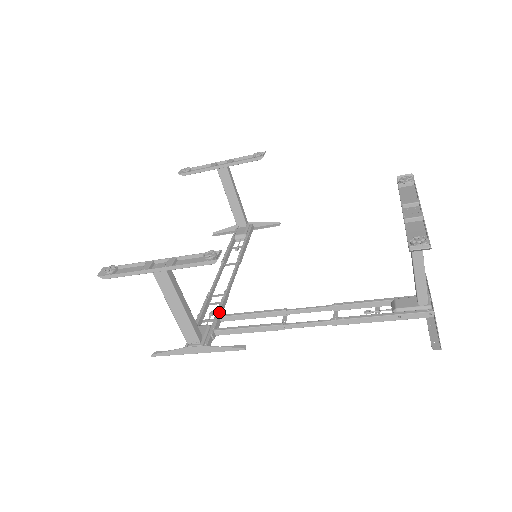
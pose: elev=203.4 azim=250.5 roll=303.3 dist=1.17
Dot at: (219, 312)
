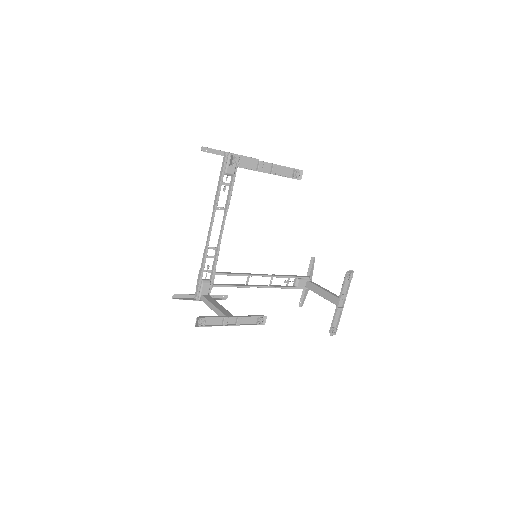
Dot at: occluded
